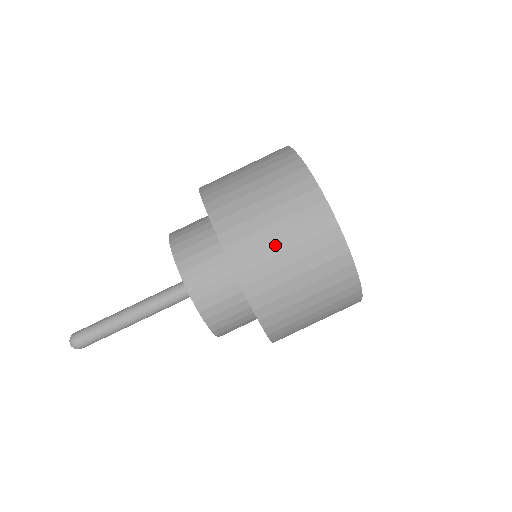
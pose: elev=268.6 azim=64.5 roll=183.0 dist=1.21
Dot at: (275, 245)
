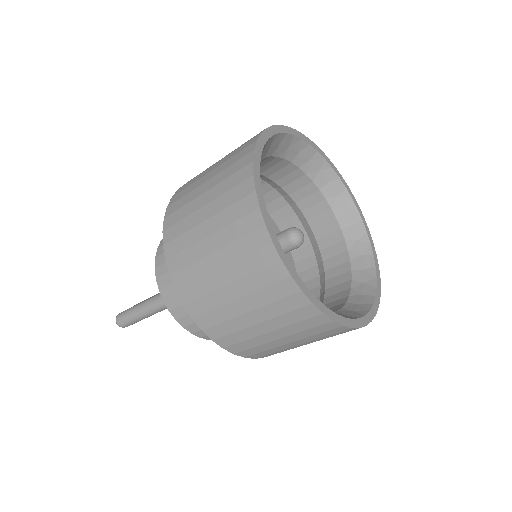
Dot at: occluded
